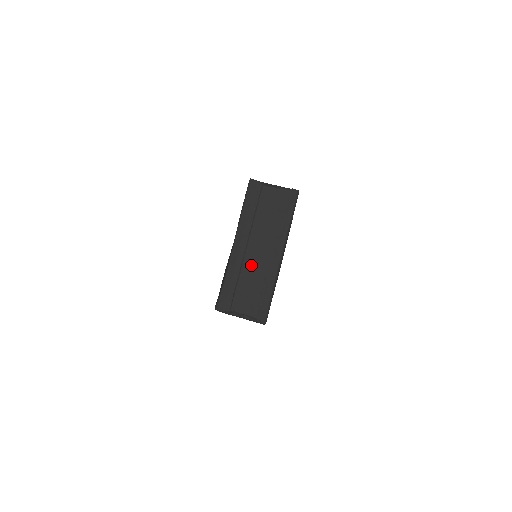
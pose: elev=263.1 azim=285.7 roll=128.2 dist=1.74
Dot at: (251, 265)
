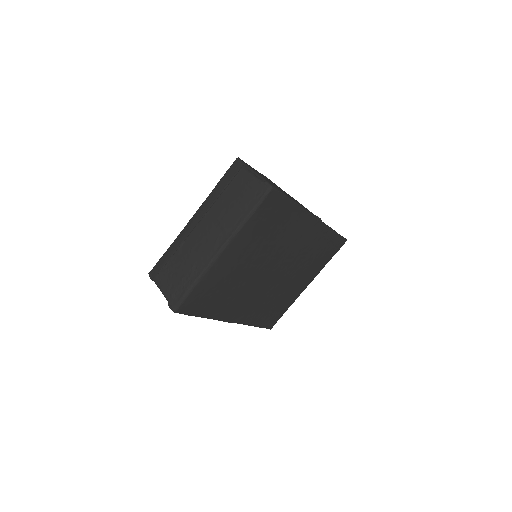
Dot at: (190, 245)
